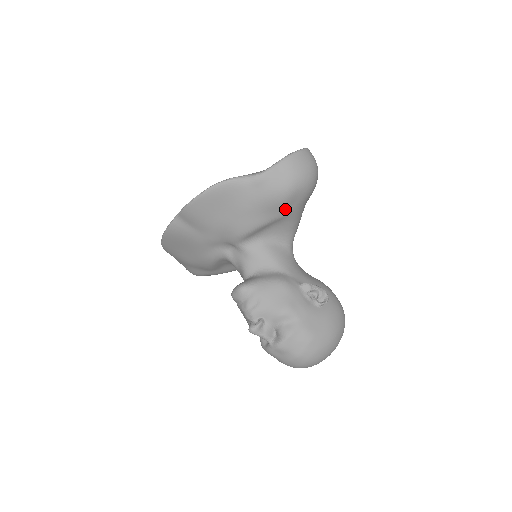
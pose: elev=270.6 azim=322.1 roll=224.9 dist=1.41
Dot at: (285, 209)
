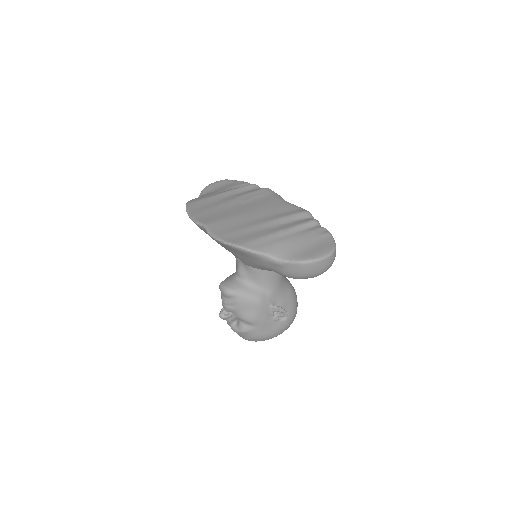
Dot at: occluded
